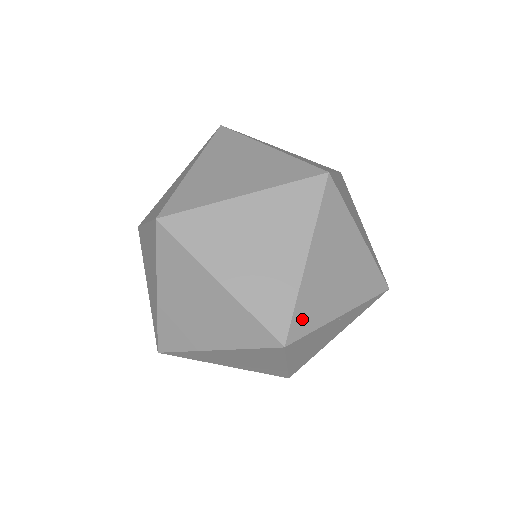
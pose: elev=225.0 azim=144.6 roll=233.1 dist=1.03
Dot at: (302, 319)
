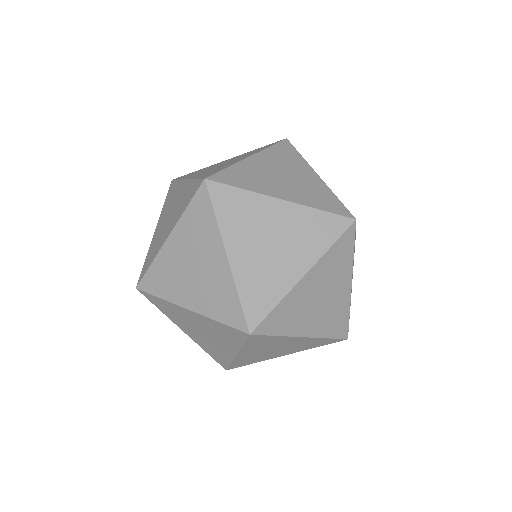
Dot at: (255, 304)
